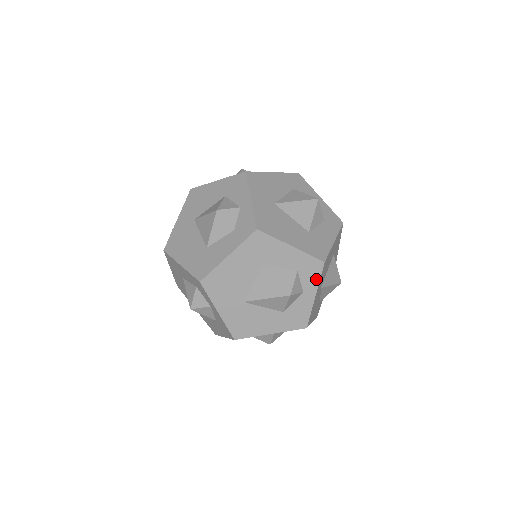
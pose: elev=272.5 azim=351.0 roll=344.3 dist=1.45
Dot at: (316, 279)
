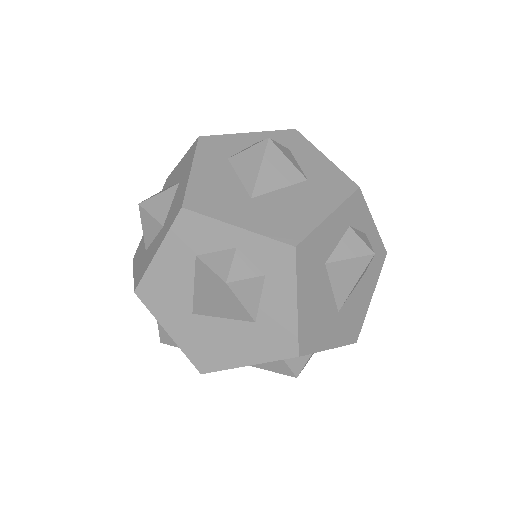
Dot at: (311, 353)
